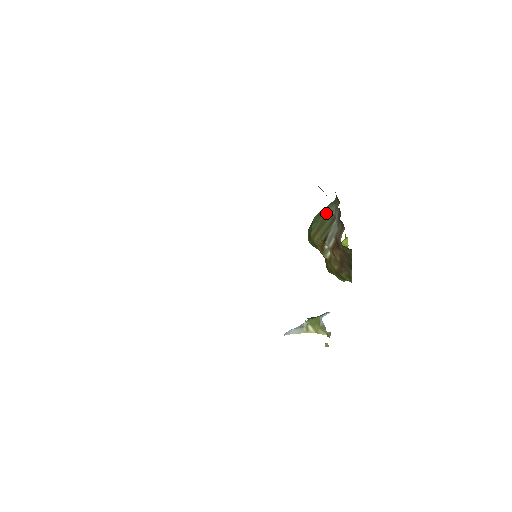
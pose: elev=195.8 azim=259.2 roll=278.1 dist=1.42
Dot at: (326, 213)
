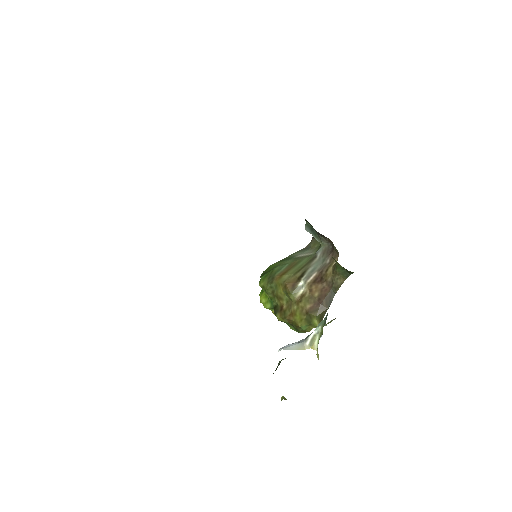
Dot at: (297, 256)
